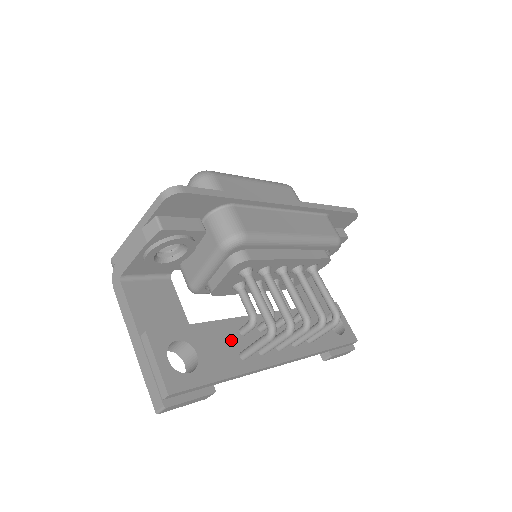
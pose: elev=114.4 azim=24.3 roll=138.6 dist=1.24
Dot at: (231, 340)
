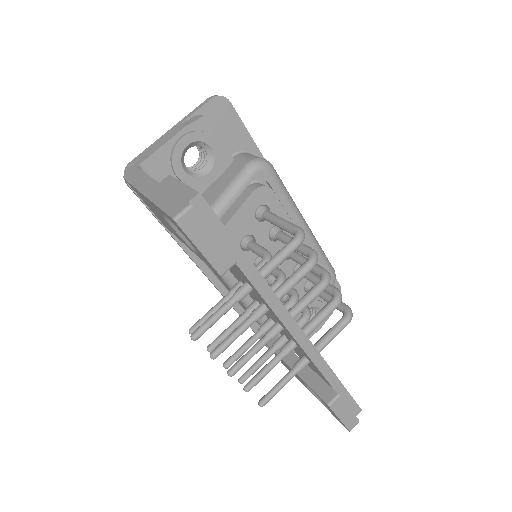
Dot at: occluded
